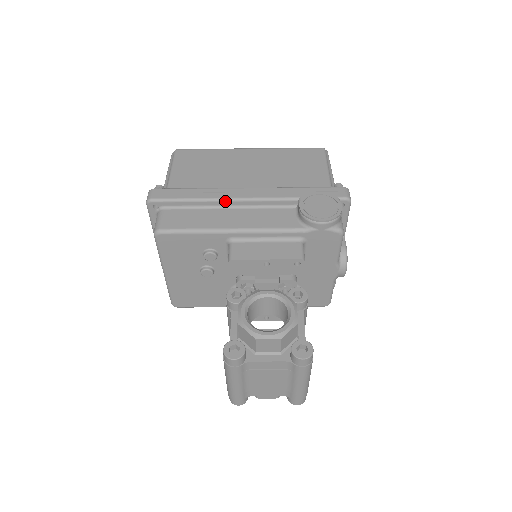
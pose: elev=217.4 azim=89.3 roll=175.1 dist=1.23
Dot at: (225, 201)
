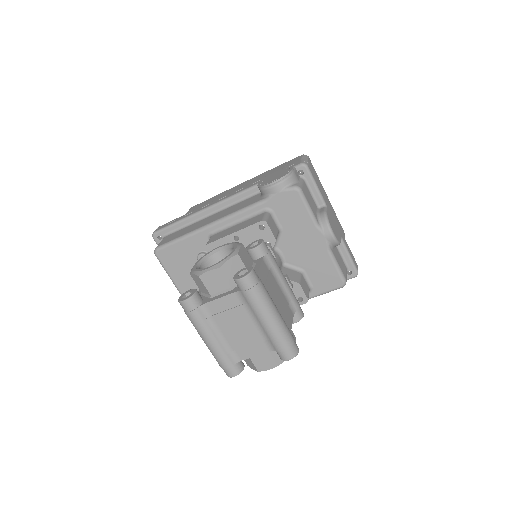
Dot at: (206, 210)
